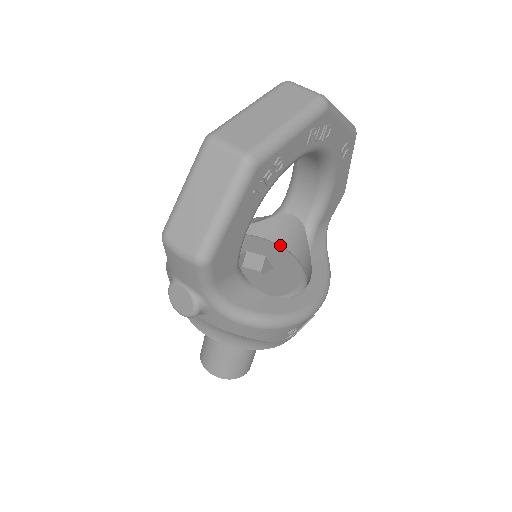
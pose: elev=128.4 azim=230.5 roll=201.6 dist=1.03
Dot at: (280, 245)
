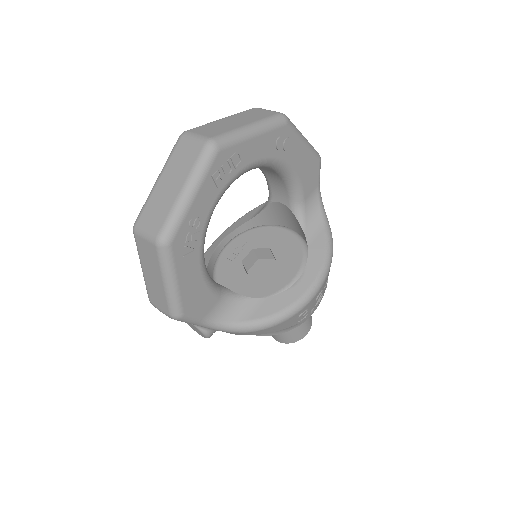
Dot at: (286, 226)
